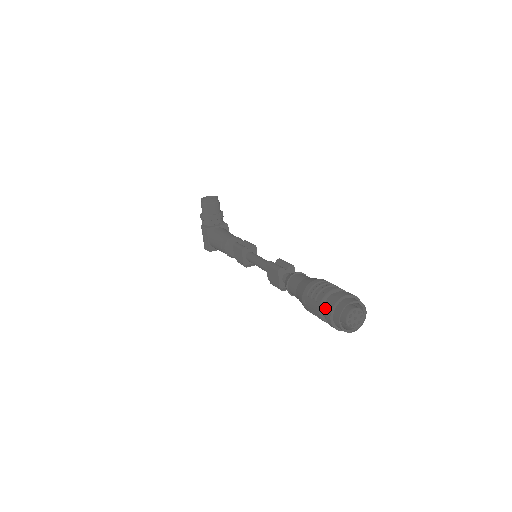
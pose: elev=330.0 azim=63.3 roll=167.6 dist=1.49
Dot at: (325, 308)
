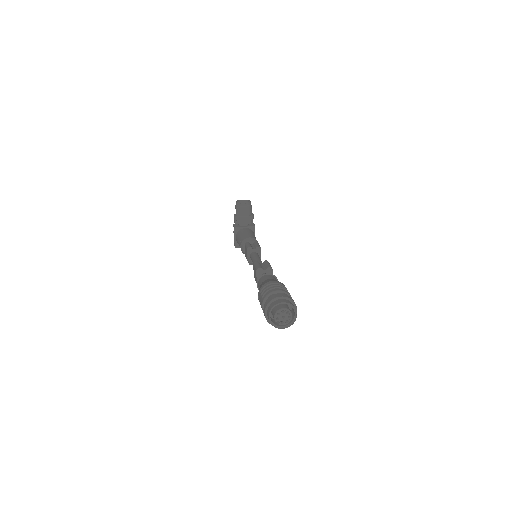
Dot at: (265, 304)
